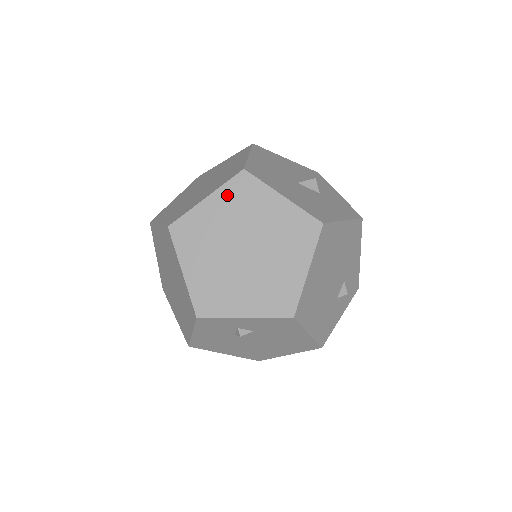
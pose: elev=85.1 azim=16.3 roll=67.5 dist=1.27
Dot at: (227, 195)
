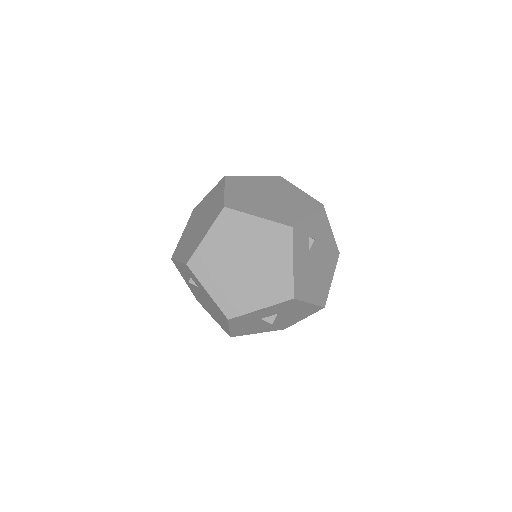
Dot at: (232, 185)
